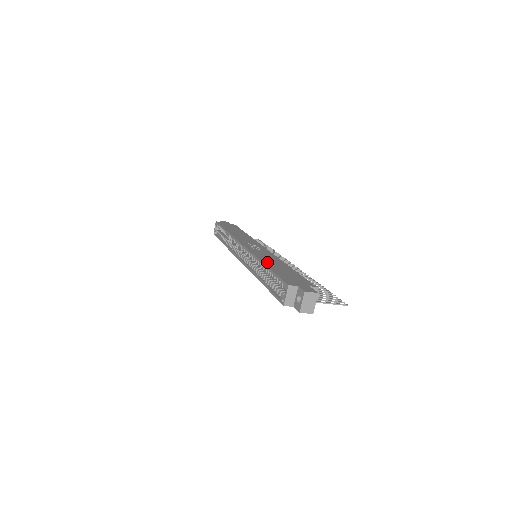
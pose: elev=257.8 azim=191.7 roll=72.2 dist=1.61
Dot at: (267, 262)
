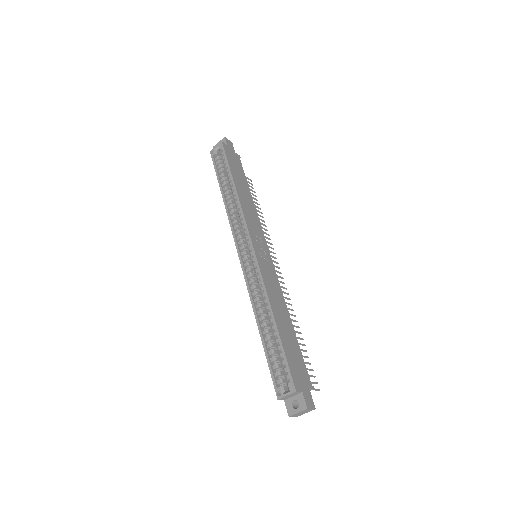
Dot at: (276, 311)
